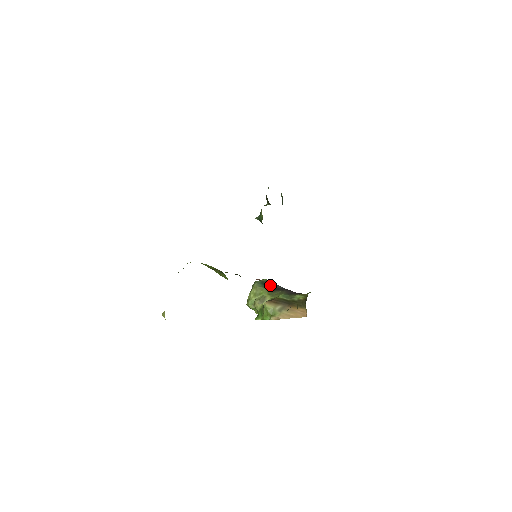
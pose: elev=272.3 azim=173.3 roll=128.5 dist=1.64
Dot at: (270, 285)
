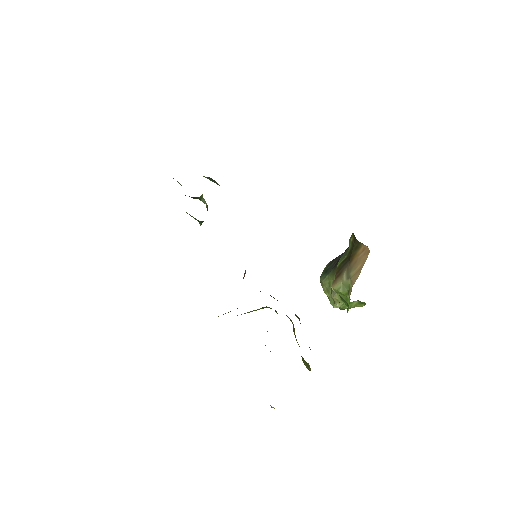
Dot at: (332, 265)
